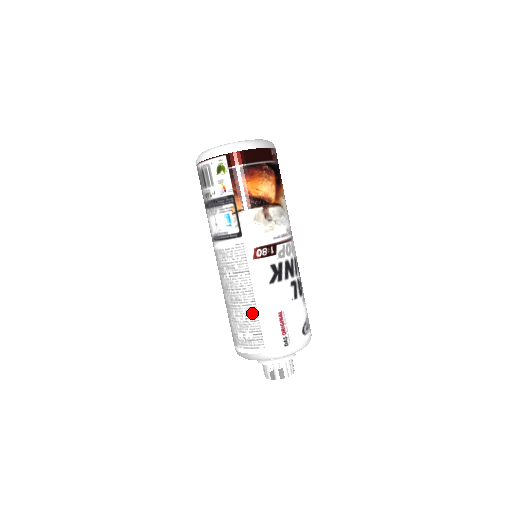
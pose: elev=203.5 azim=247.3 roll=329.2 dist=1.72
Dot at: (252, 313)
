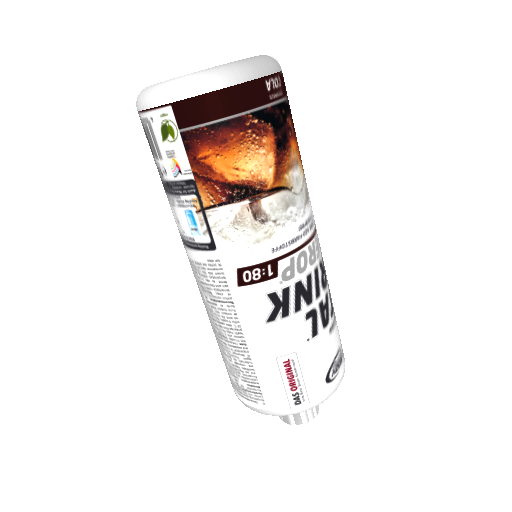
Dot at: (243, 359)
